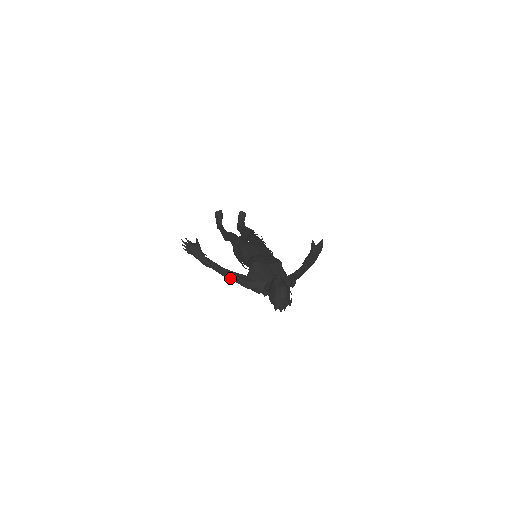
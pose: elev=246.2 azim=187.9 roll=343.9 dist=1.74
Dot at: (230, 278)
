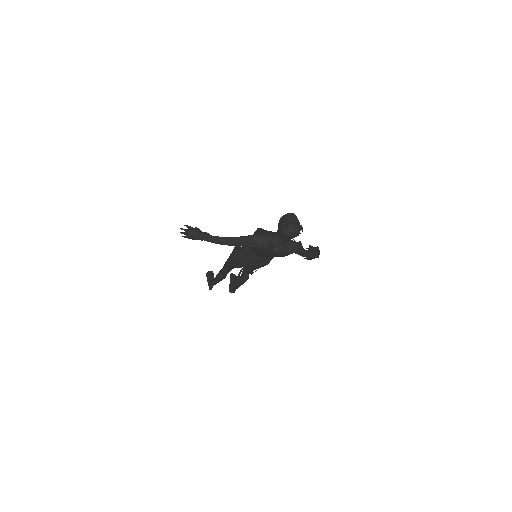
Dot at: (234, 241)
